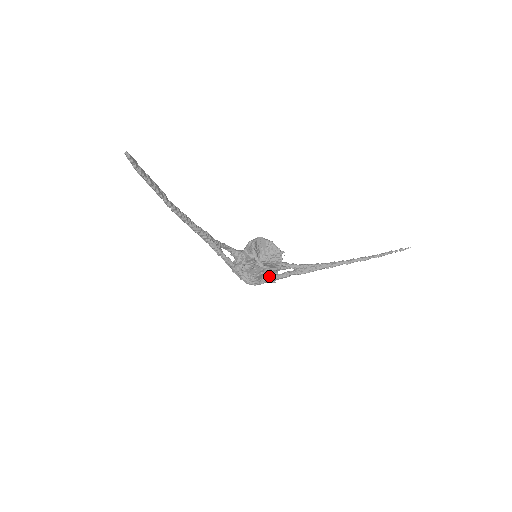
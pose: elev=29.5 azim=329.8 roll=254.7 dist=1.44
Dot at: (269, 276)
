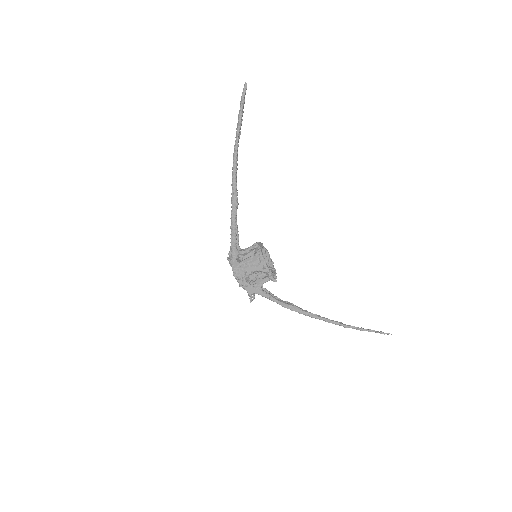
Dot at: (253, 284)
